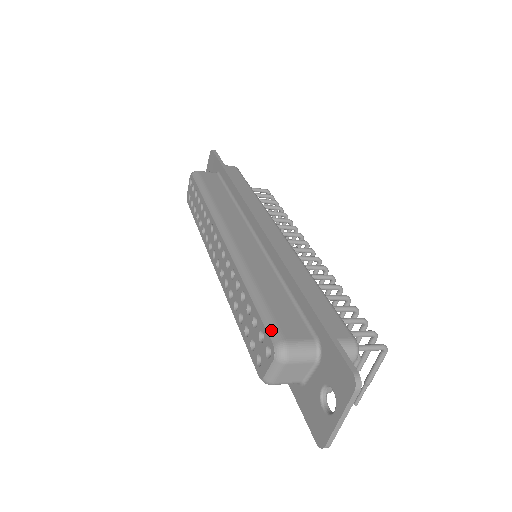
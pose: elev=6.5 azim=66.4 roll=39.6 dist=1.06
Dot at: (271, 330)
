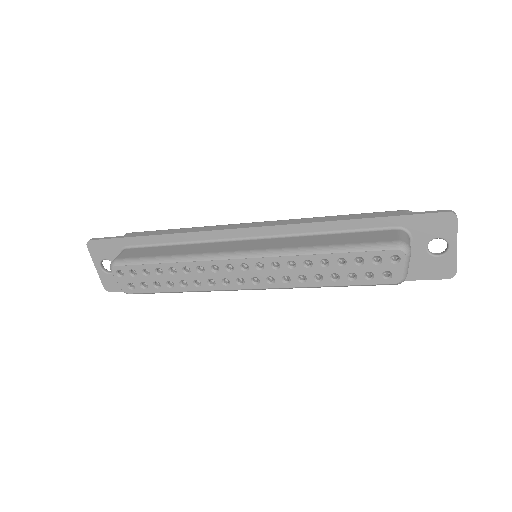
Dot at: (383, 247)
